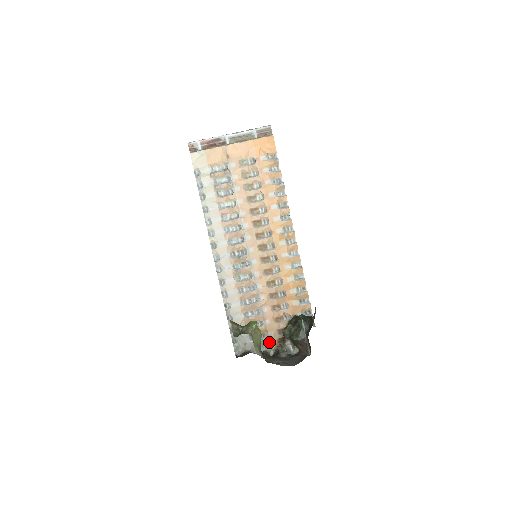
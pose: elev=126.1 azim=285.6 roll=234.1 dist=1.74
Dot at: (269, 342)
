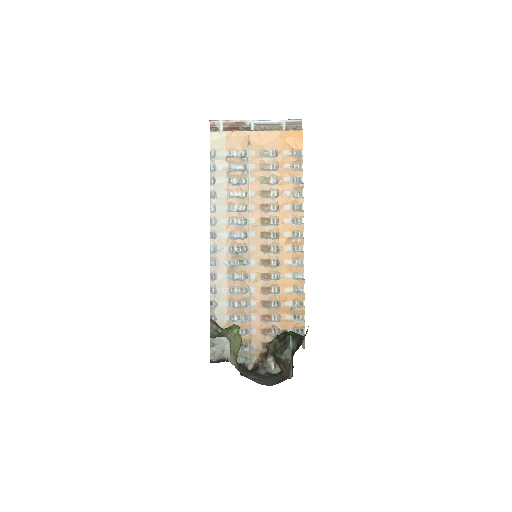
Dot at: (250, 354)
